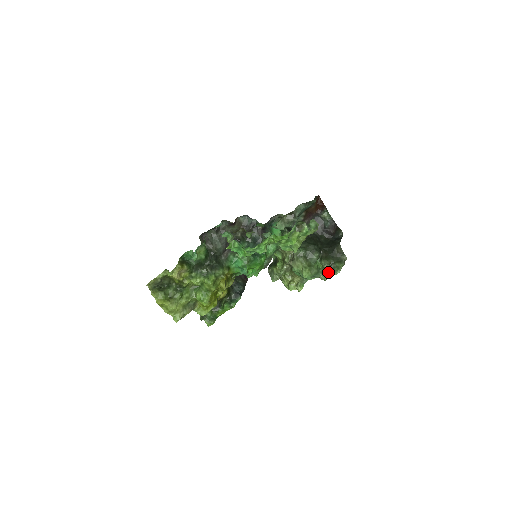
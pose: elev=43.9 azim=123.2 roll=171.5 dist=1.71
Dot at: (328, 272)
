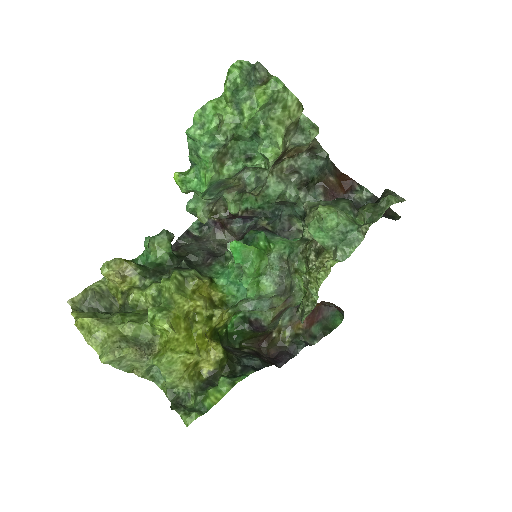
Dot at: (373, 215)
